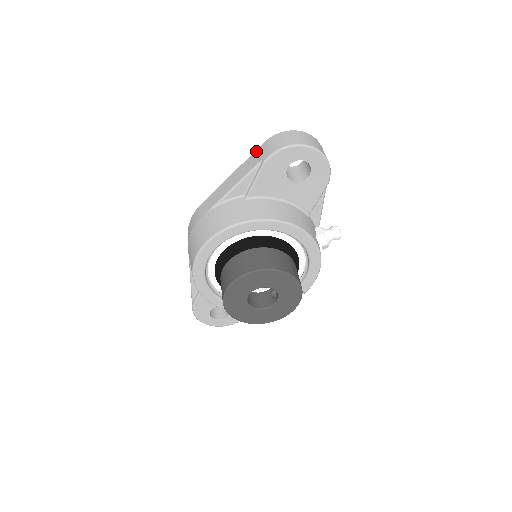
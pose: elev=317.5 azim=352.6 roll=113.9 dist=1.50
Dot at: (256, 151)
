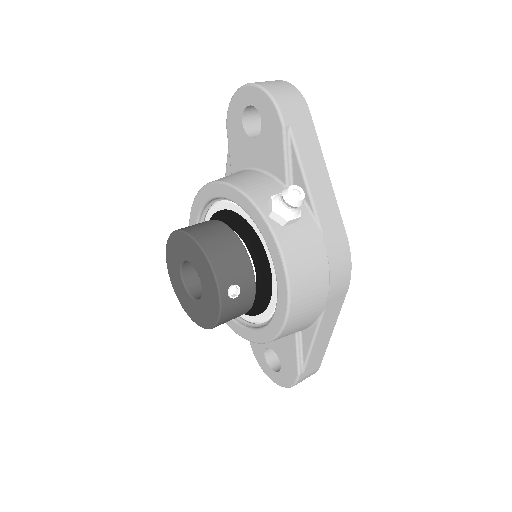
Dot at: occluded
